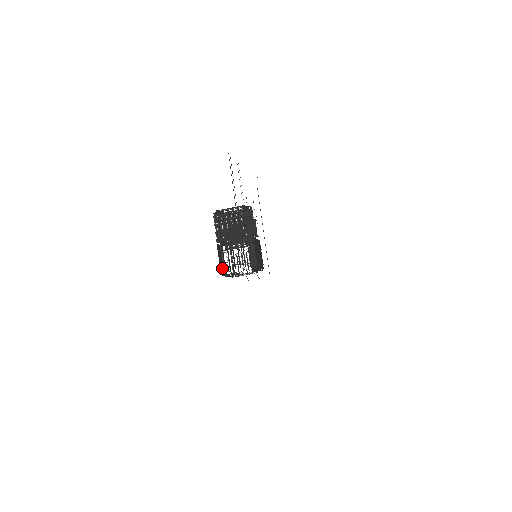
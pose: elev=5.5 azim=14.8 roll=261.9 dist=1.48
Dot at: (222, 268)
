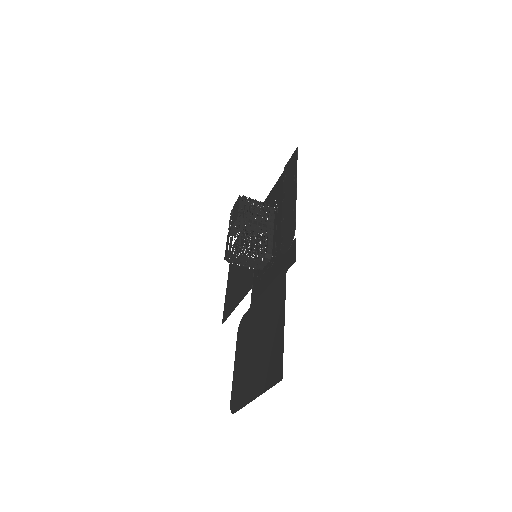
Dot at: occluded
